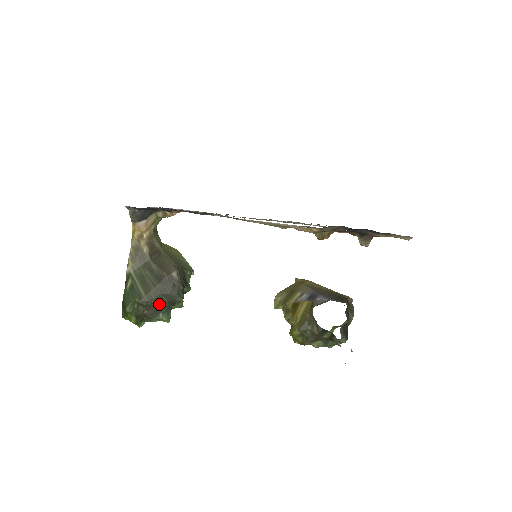
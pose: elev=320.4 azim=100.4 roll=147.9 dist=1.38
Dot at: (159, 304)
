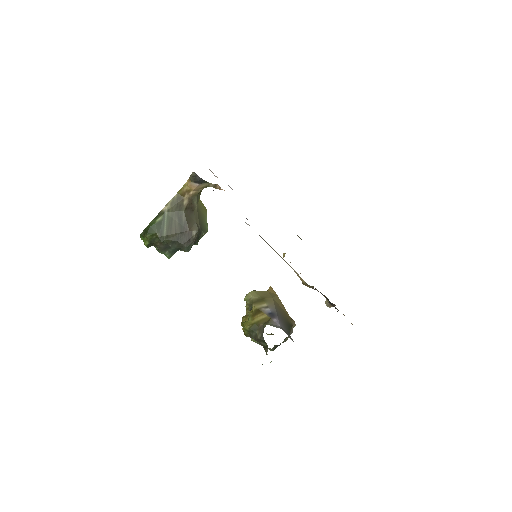
Dot at: (171, 246)
